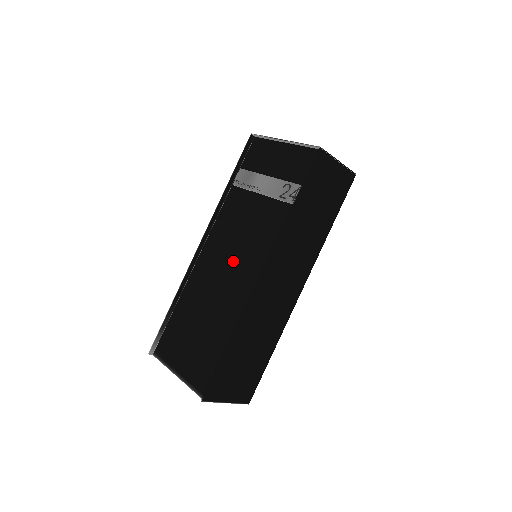
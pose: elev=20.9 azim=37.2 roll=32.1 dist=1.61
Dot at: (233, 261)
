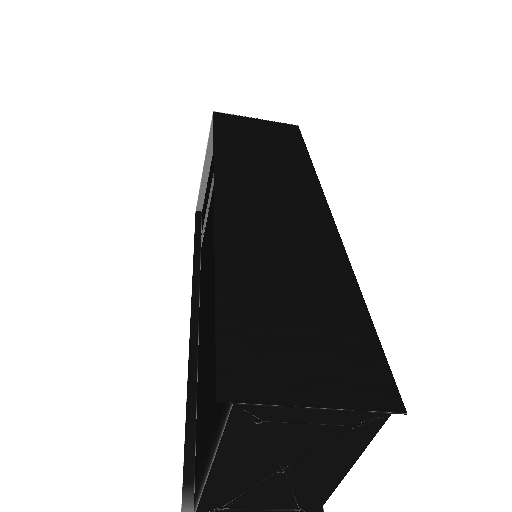
Dot at: (211, 261)
